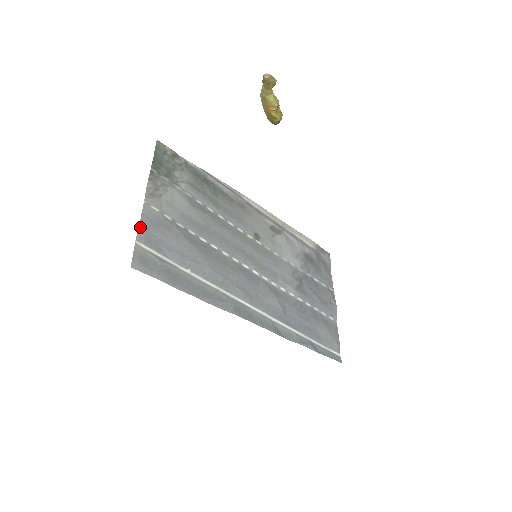
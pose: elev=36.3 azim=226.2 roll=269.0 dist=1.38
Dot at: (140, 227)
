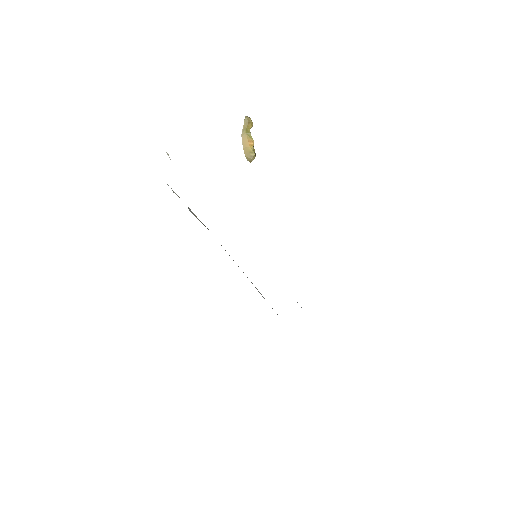
Dot at: occluded
